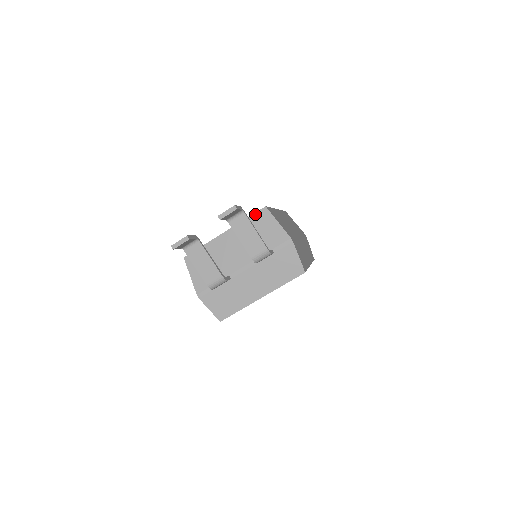
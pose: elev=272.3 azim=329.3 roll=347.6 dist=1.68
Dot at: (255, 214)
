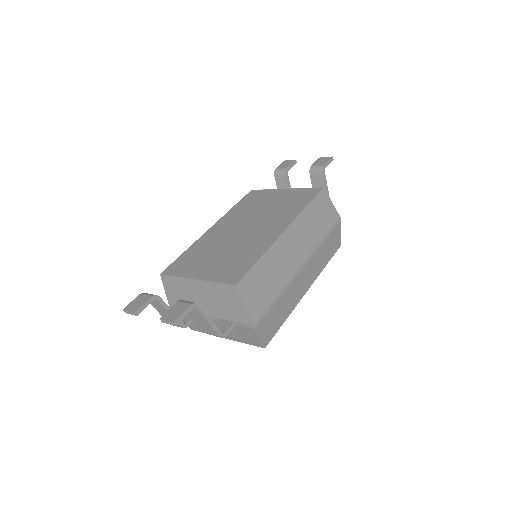
Dot at: (224, 285)
